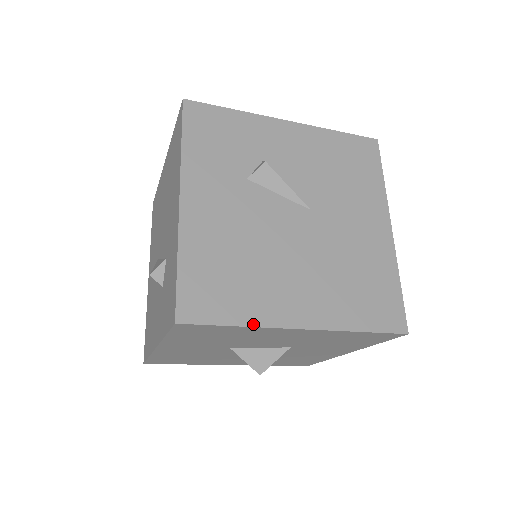
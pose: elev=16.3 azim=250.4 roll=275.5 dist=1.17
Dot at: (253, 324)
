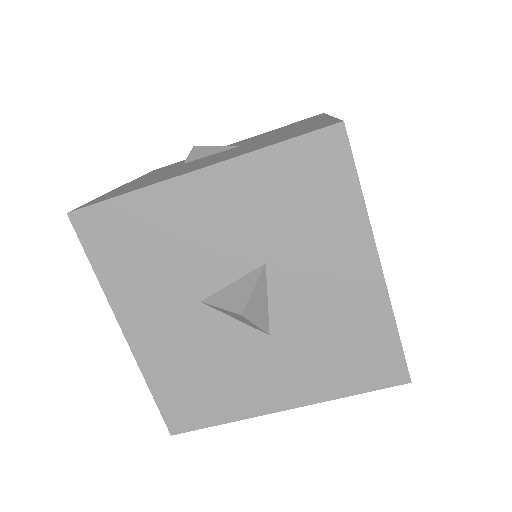
Dot at: (143, 188)
